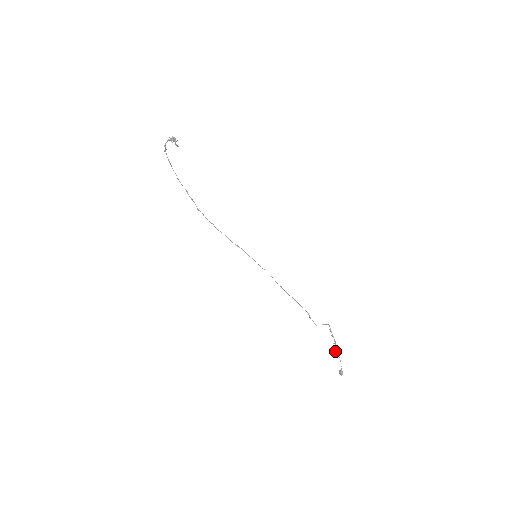
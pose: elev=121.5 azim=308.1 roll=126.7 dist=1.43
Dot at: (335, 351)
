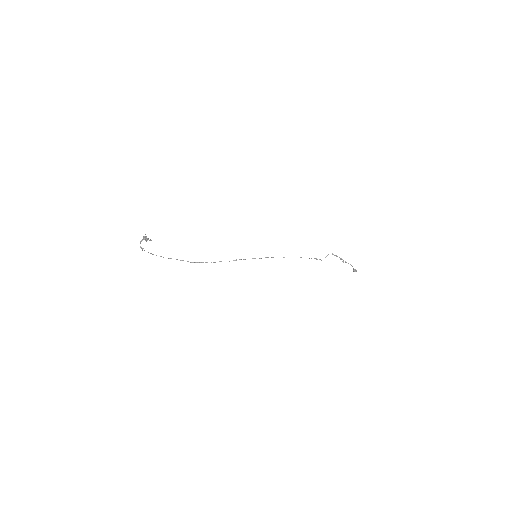
Dot at: occluded
